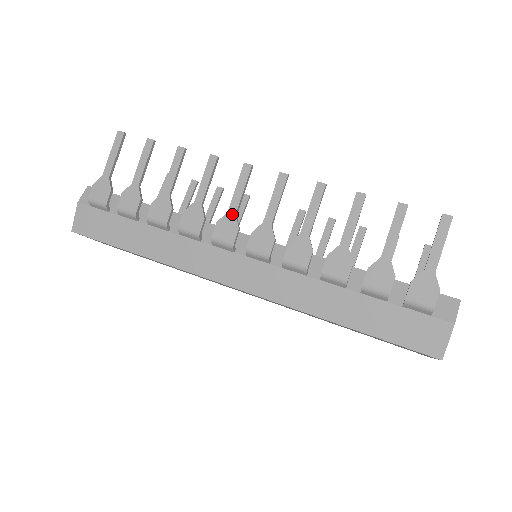
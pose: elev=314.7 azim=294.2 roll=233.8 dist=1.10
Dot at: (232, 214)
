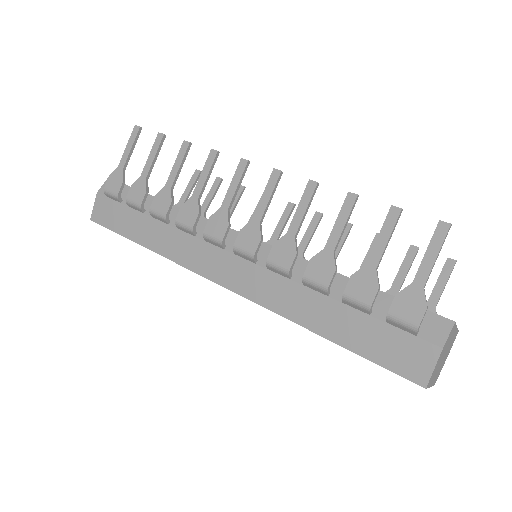
Dot at: (224, 210)
